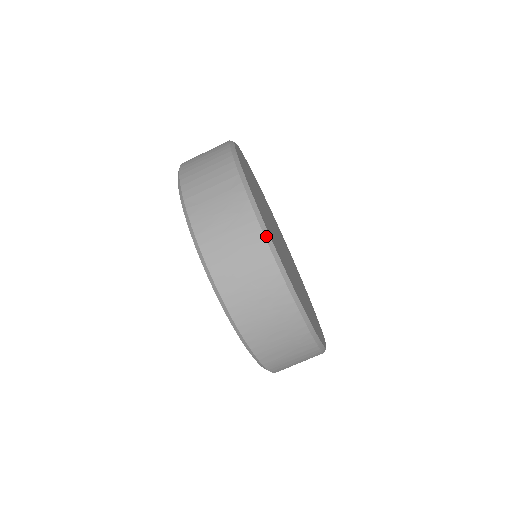
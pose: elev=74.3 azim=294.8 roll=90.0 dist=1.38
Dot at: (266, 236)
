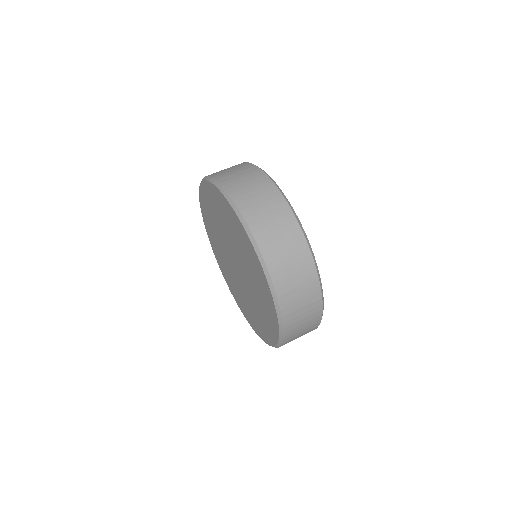
Dot at: (282, 193)
